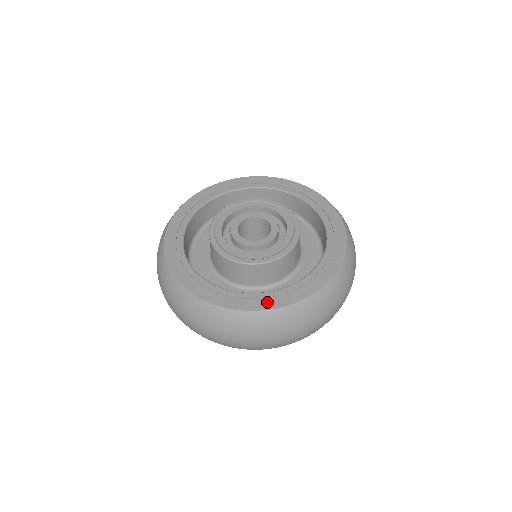
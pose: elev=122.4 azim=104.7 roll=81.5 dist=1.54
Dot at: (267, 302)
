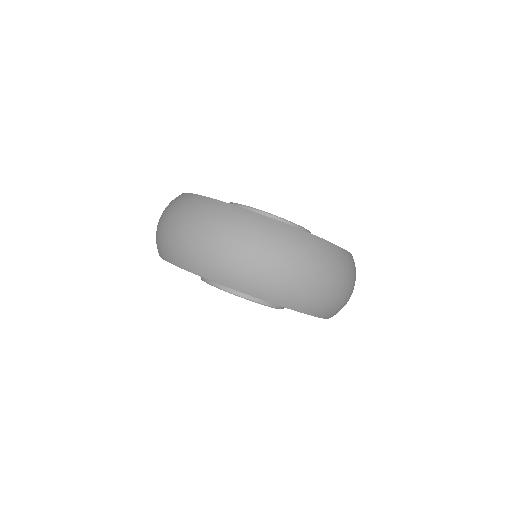
Dot at: occluded
